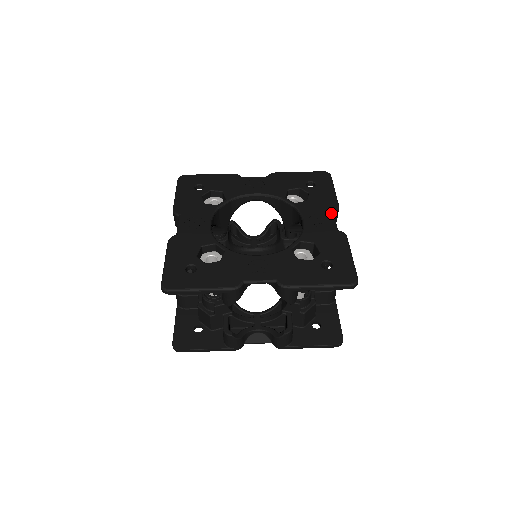
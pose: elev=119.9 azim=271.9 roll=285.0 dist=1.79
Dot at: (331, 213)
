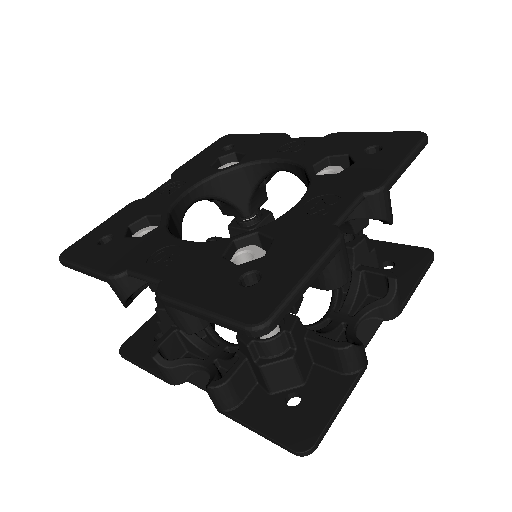
Dot at: (355, 196)
